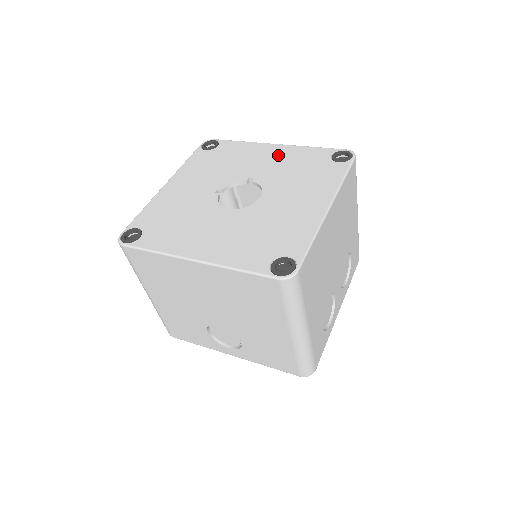
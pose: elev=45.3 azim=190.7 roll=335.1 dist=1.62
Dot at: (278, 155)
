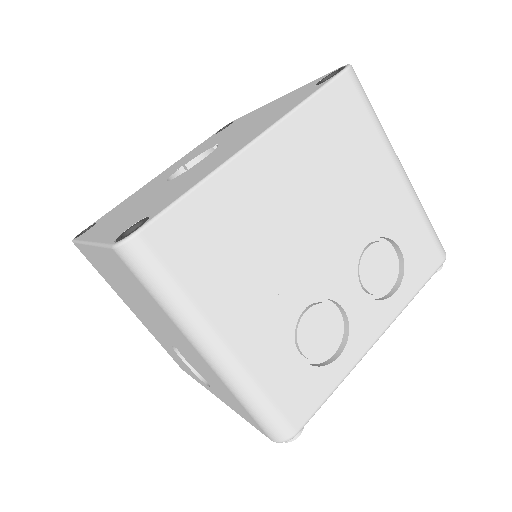
Dot at: (267, 108)
